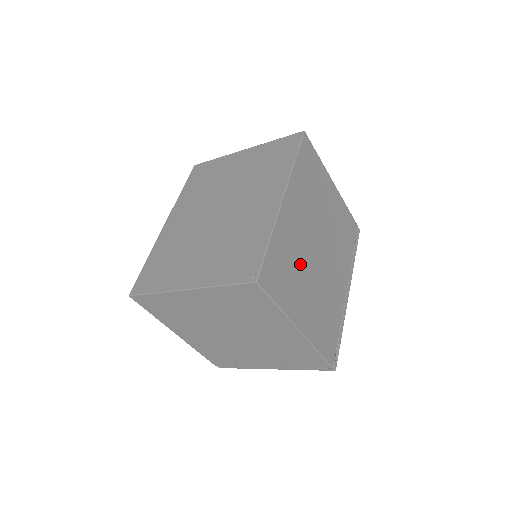
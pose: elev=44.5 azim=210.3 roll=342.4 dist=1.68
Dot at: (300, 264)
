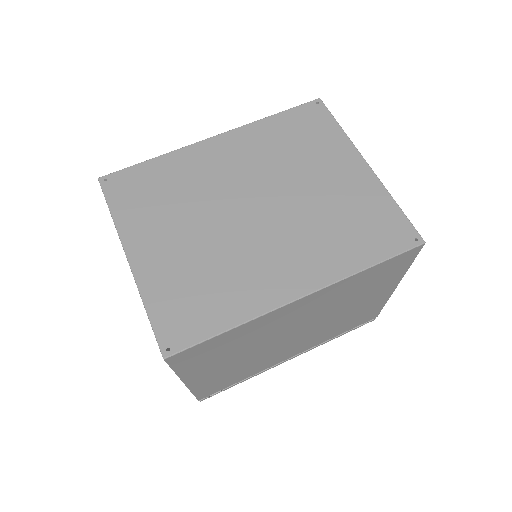
Dot at: (251, 345)
